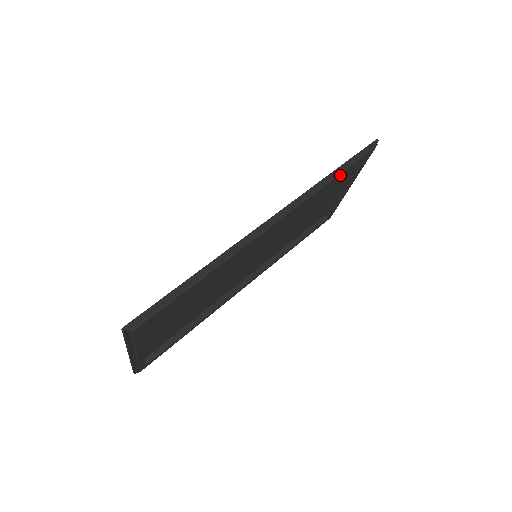
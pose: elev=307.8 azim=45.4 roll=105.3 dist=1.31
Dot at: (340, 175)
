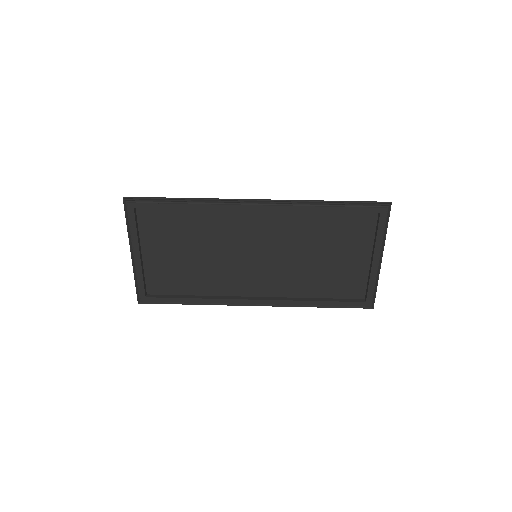
Dot at: (339, 209)
